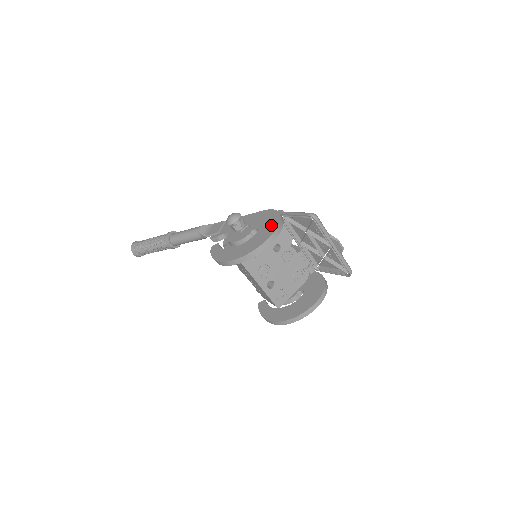
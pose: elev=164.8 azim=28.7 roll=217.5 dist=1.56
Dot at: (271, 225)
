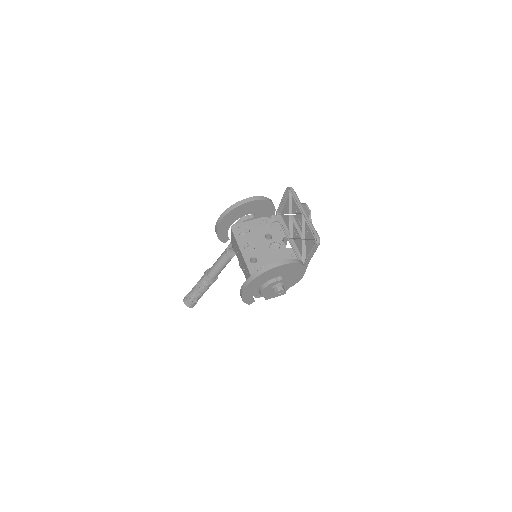
Dot at: occluded
